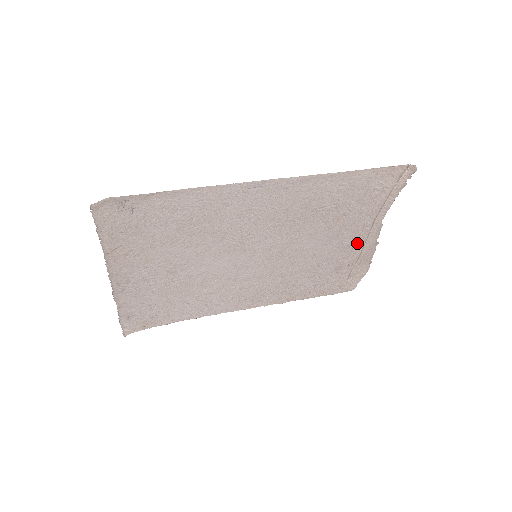
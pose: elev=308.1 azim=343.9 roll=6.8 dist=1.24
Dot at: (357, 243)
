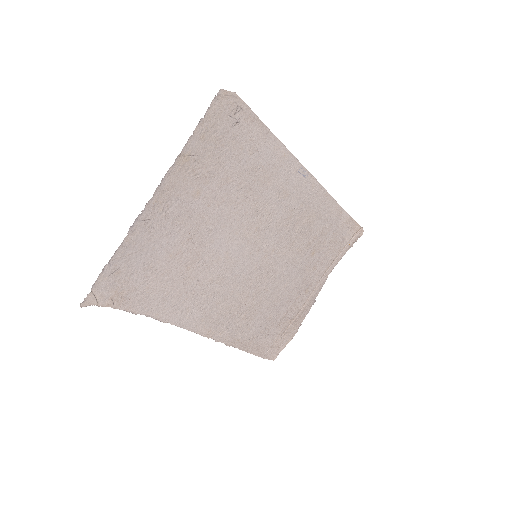
Dot at: (306, 293)
